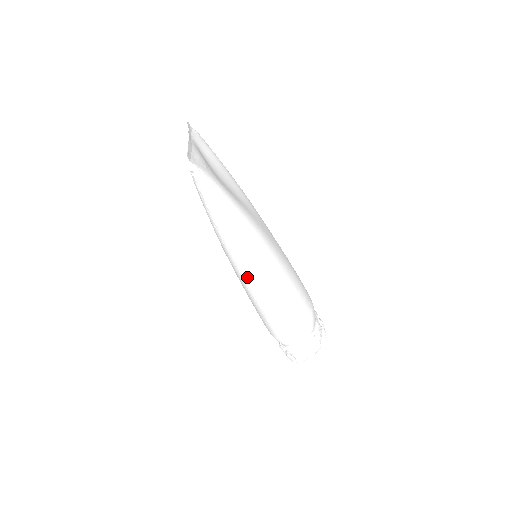
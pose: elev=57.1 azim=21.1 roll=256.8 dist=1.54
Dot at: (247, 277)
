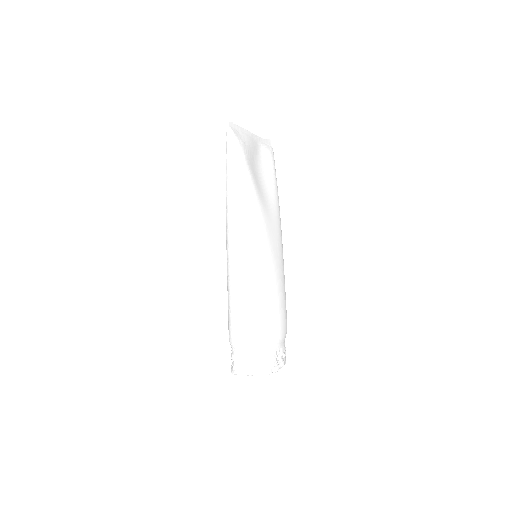
Dot at: (229, 250)
